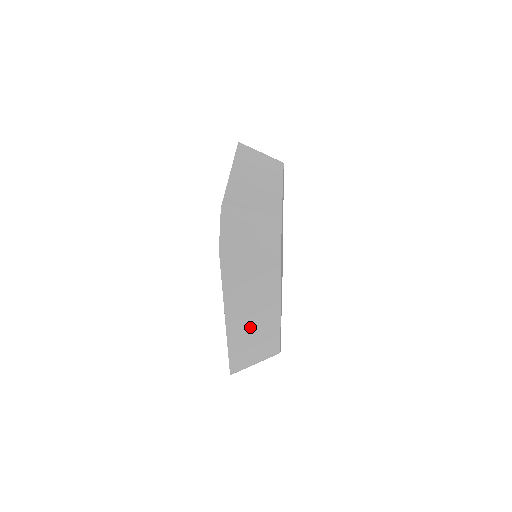
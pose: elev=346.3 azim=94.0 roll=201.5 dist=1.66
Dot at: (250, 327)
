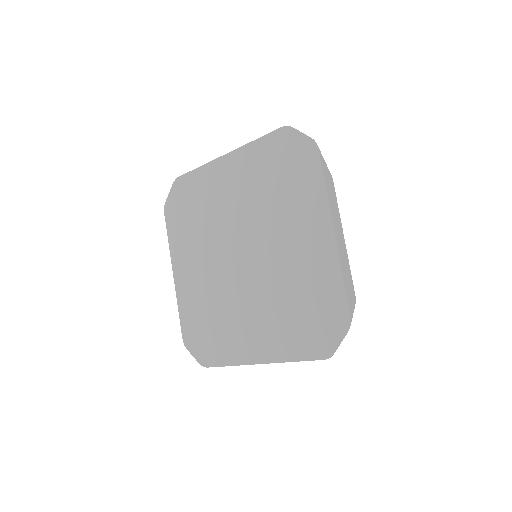
Dot at: occluded
